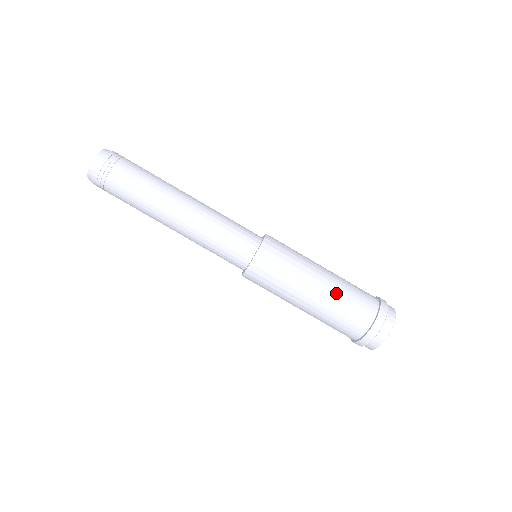
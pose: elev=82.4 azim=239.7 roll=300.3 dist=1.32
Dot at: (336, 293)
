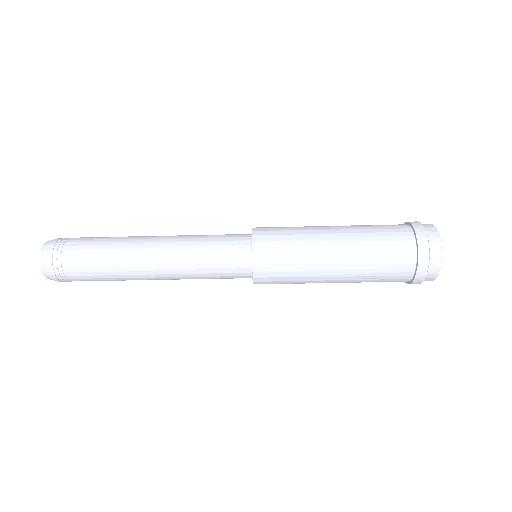
Dot at: (359, 250)
